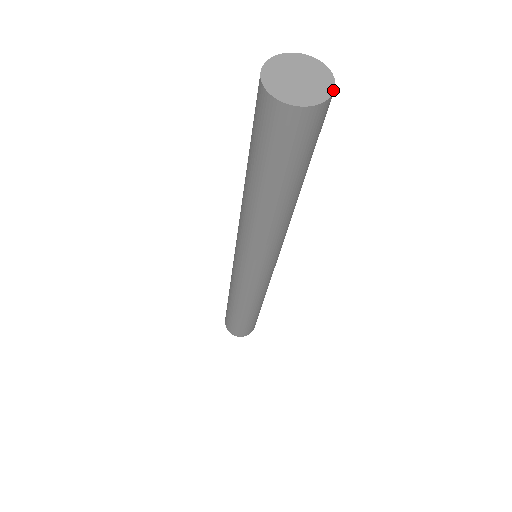
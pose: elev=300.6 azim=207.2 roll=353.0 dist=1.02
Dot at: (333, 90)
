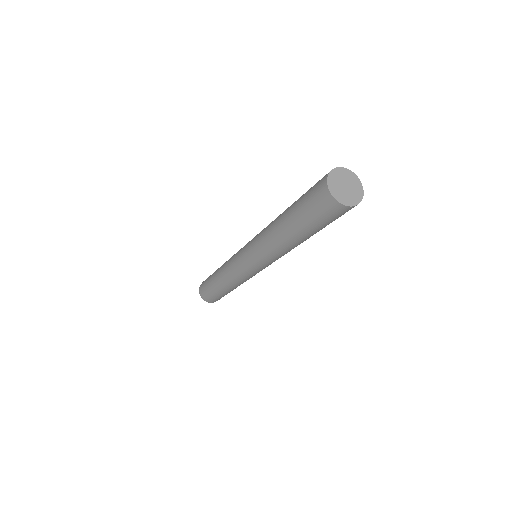
Dot at: (362, 186)
